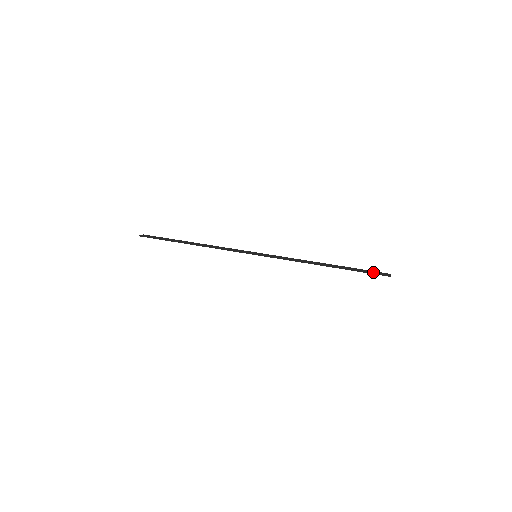
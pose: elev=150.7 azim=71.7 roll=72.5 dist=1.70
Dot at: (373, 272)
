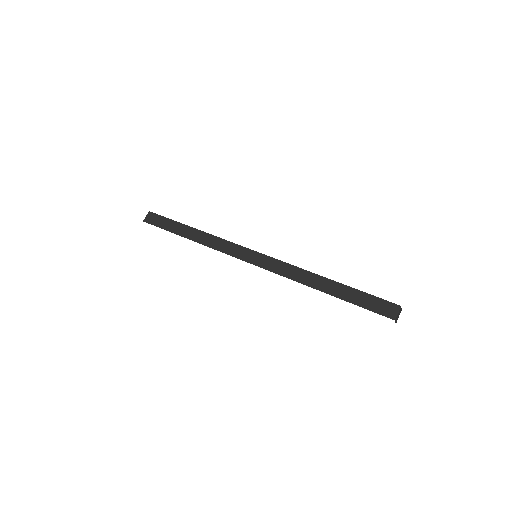
Dot at: (378, 305)
